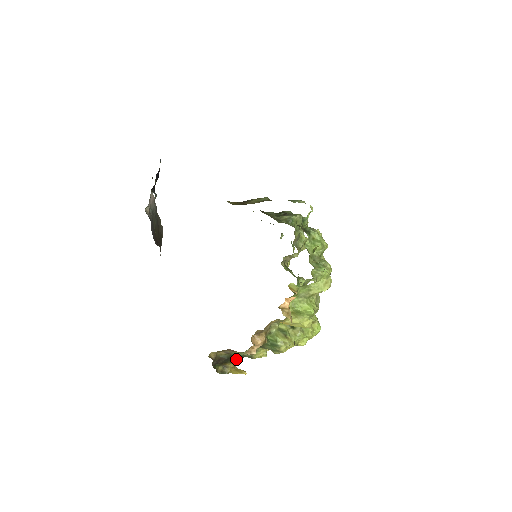
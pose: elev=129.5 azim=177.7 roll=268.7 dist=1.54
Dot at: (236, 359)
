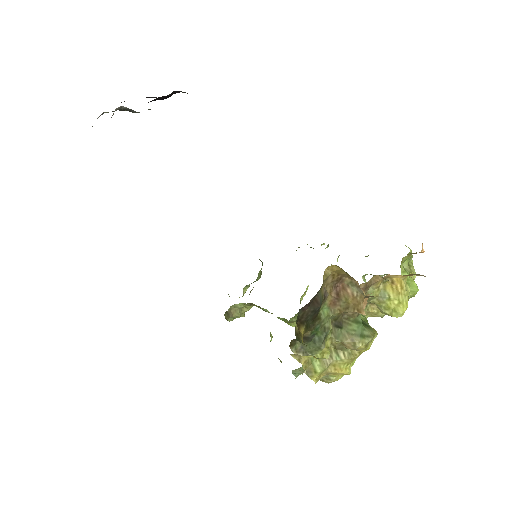
Dot at: occluded
